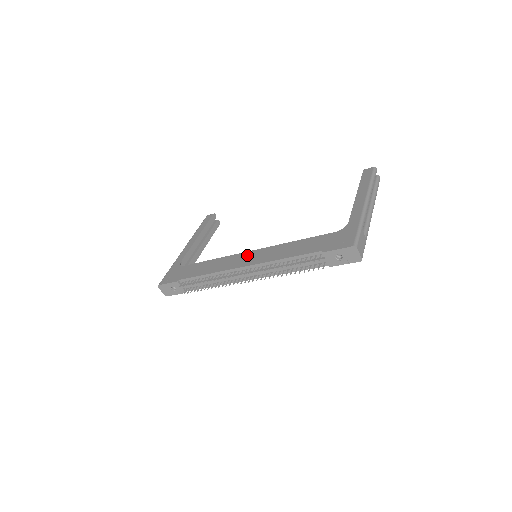
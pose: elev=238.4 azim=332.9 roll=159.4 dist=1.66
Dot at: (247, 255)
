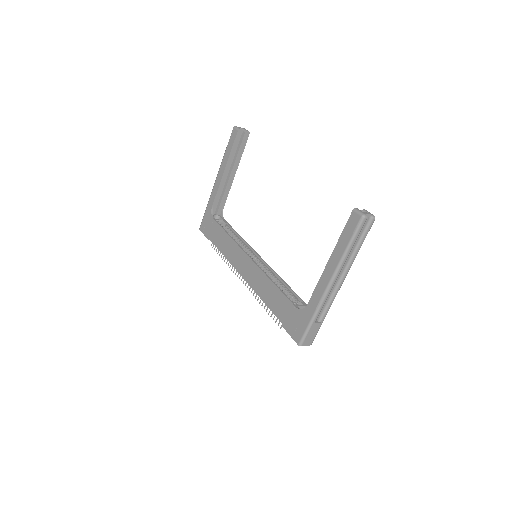
Dot at: (246, 261)
